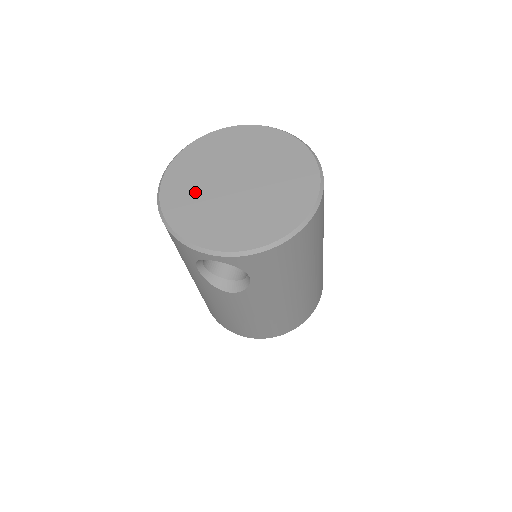
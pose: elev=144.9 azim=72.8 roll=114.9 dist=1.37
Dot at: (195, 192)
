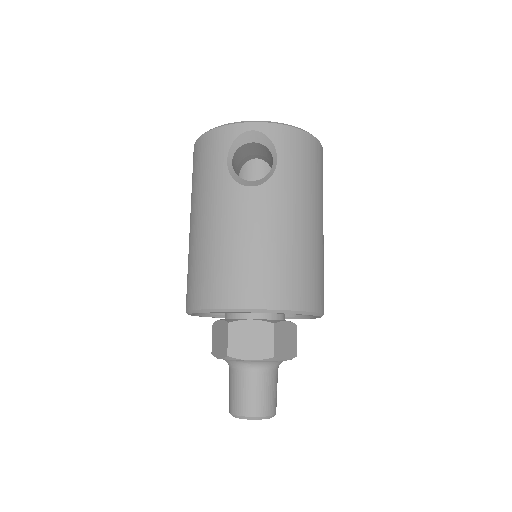
Dot at: occluded
